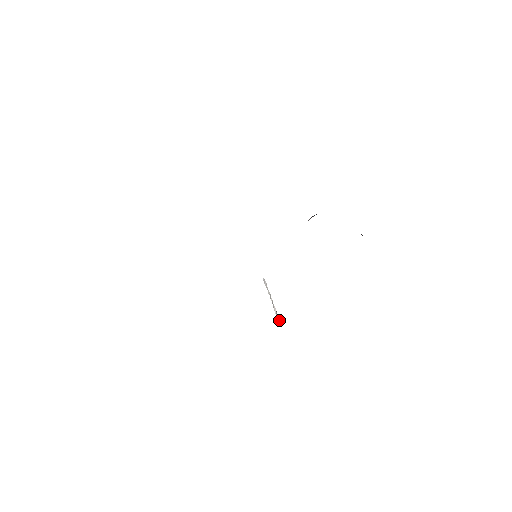
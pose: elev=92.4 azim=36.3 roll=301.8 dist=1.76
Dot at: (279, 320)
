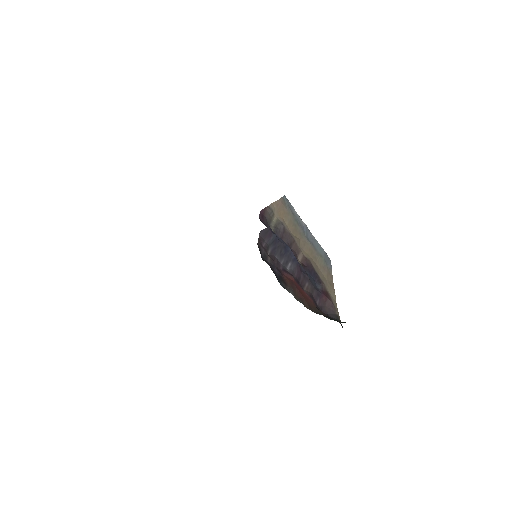
Dot at: (327, 260)
